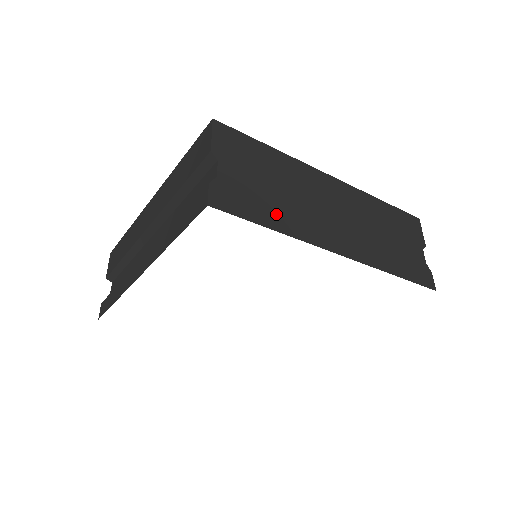
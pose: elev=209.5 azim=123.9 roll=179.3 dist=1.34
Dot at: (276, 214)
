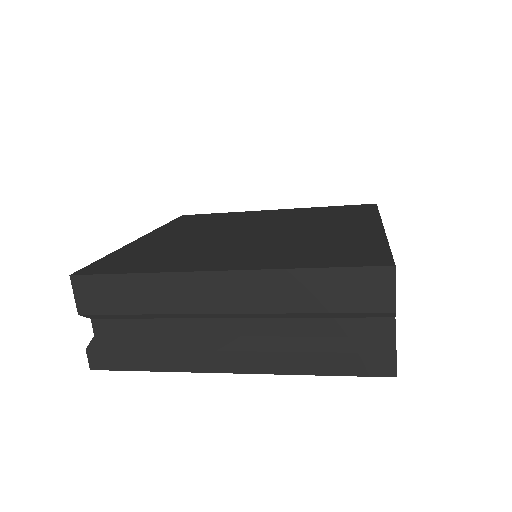
Dot at: occluded
